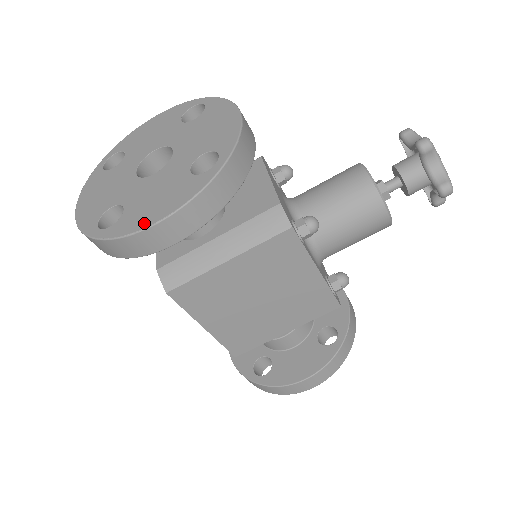
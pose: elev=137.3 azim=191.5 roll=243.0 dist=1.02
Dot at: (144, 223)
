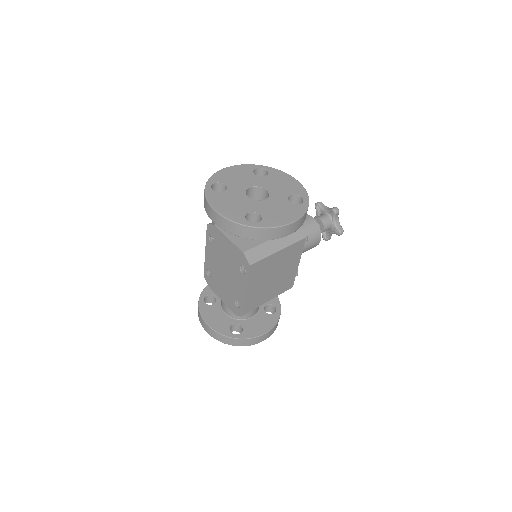
Dot at: (284, 222)
